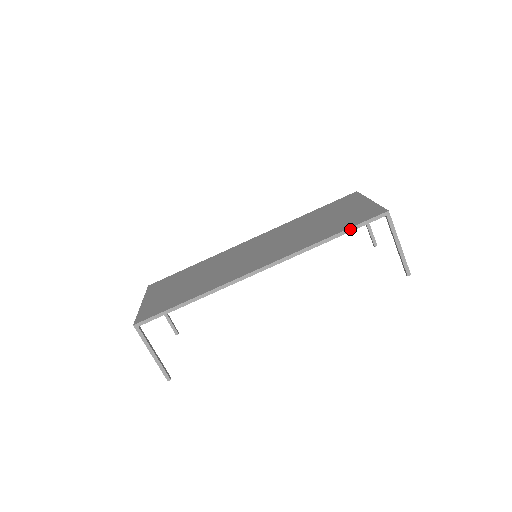
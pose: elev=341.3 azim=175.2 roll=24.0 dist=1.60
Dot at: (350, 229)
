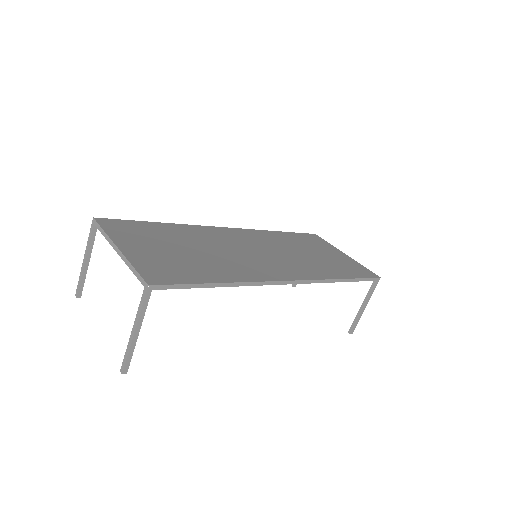
Dot at: (358, 279)
